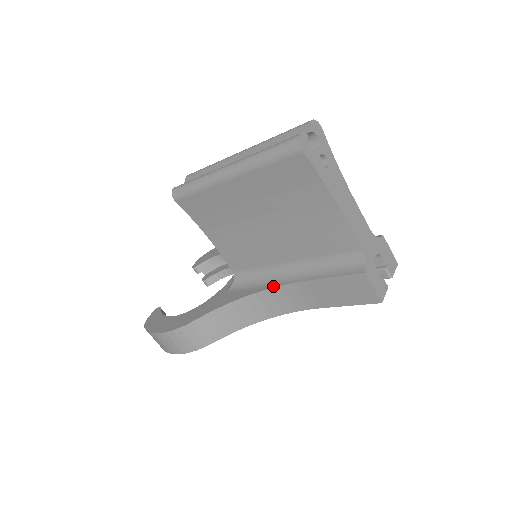
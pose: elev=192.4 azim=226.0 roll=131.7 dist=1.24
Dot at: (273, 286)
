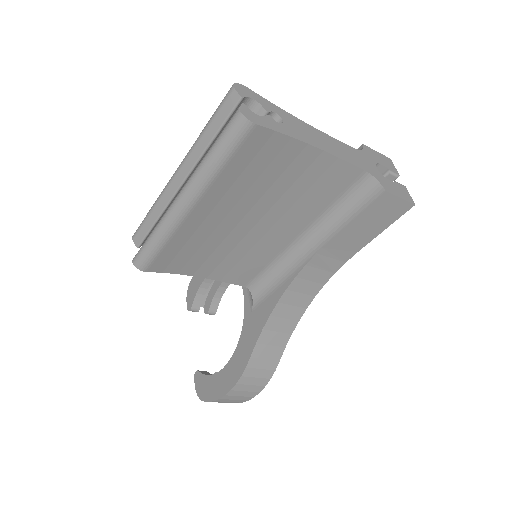
Dot at: (299, 270)
